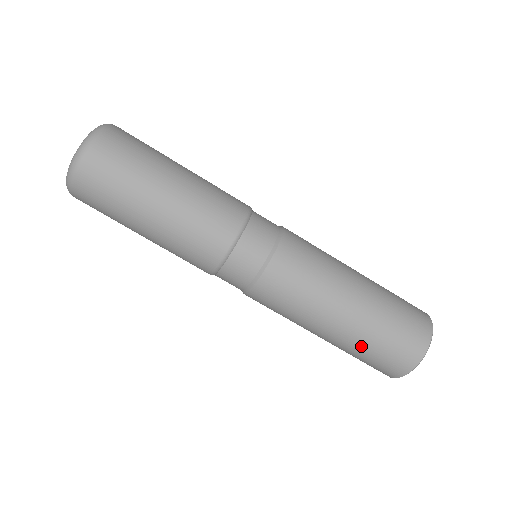
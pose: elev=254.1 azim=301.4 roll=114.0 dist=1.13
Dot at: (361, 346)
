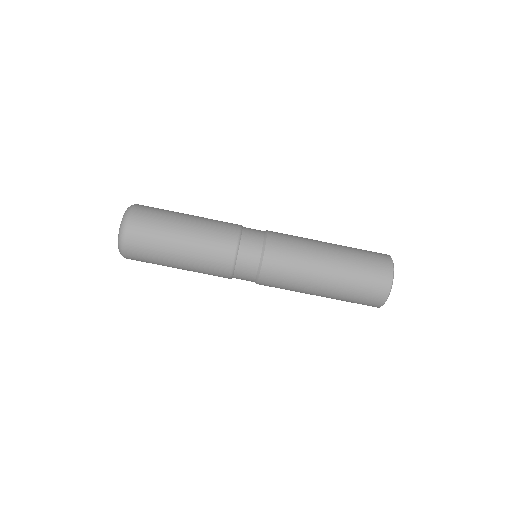
Dot at: (352, 272)
